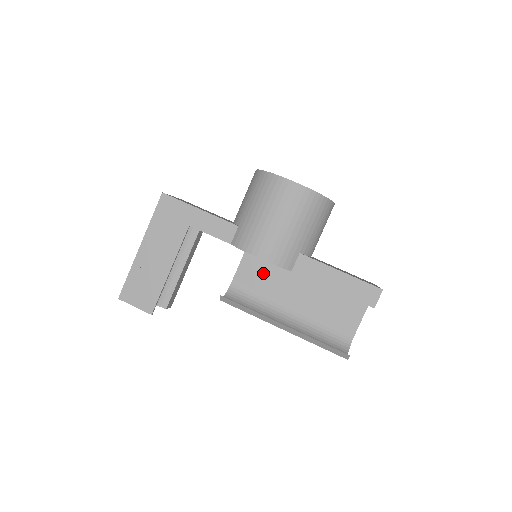
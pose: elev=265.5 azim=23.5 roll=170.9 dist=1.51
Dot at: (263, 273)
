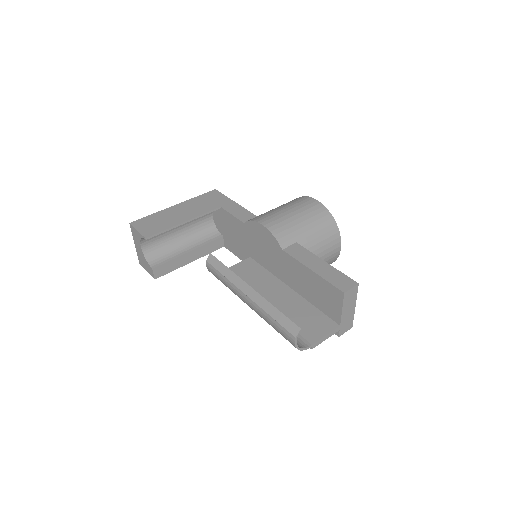
Dot at: (253, 275)
